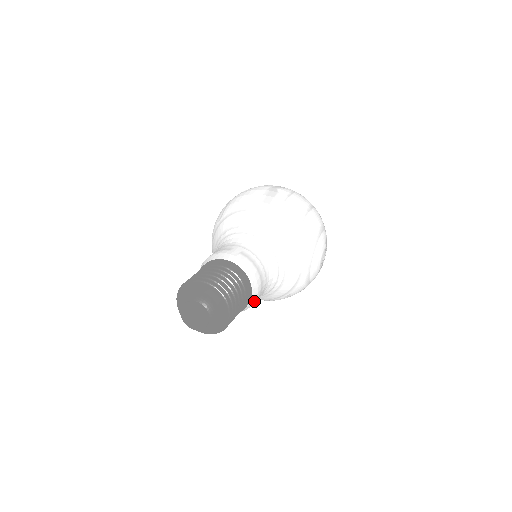
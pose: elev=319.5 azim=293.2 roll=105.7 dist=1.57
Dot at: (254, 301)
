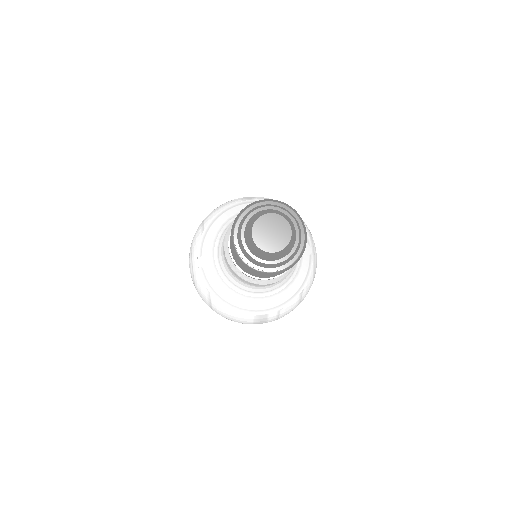
Dot at: occluded
